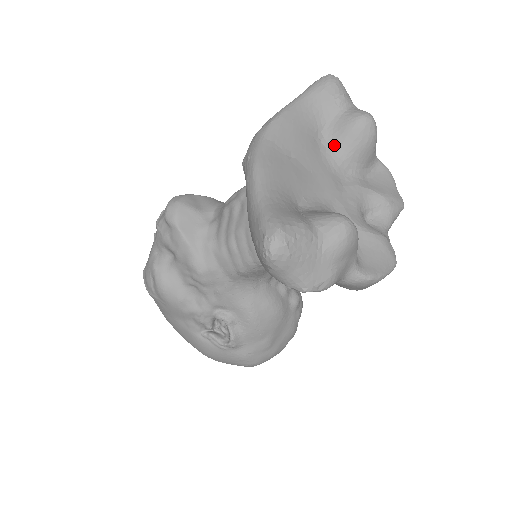
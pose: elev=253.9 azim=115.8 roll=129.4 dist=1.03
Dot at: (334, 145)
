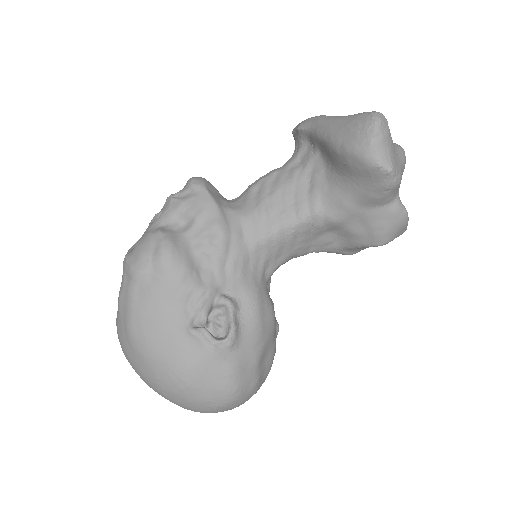
Dot at: occluded
